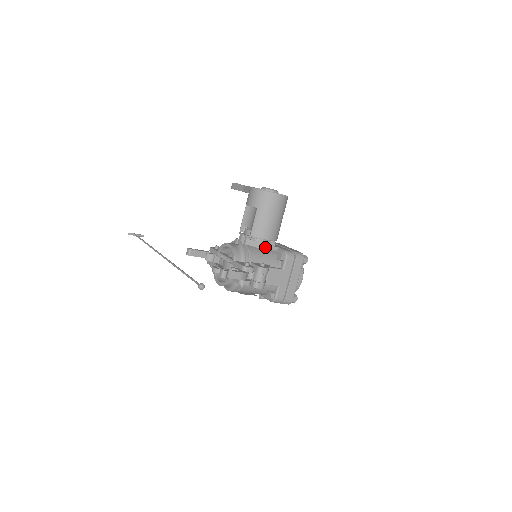
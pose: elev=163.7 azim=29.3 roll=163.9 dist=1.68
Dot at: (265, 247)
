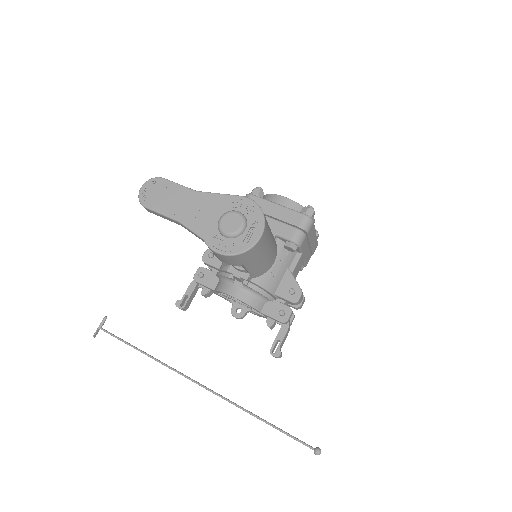
Dot at: occluded
